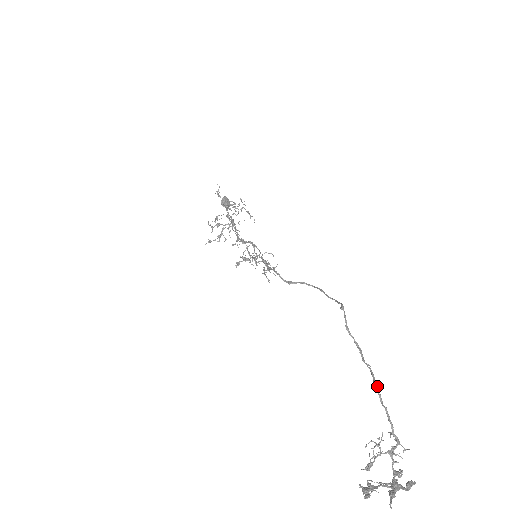
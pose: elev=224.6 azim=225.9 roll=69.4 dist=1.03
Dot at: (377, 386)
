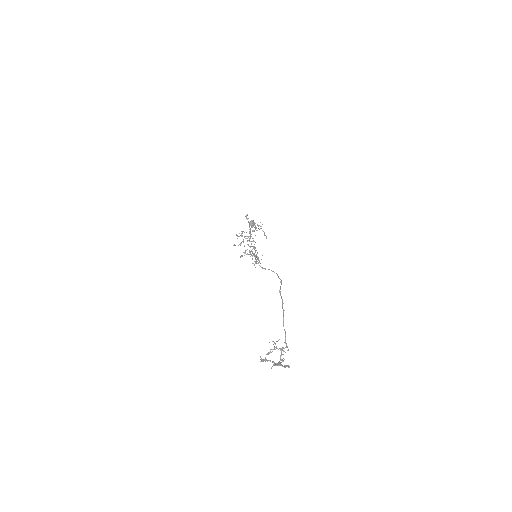
Dot at: occluded
